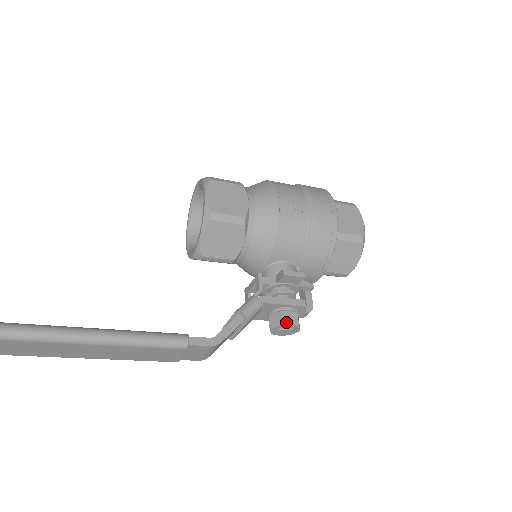
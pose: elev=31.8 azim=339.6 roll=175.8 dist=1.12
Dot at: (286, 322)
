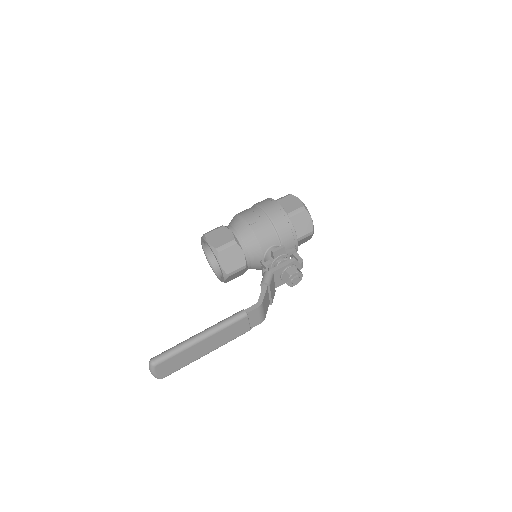
Dot at: (291, 274)
